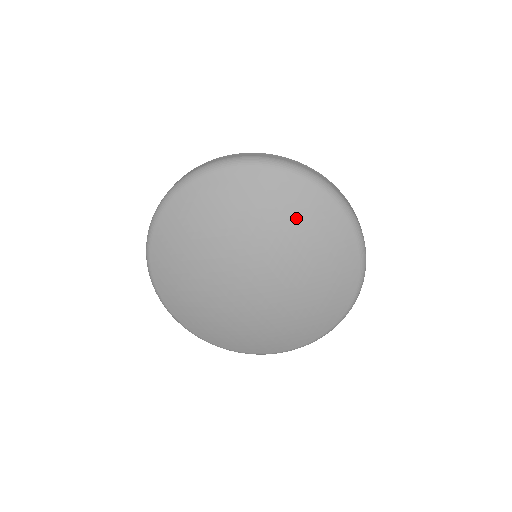
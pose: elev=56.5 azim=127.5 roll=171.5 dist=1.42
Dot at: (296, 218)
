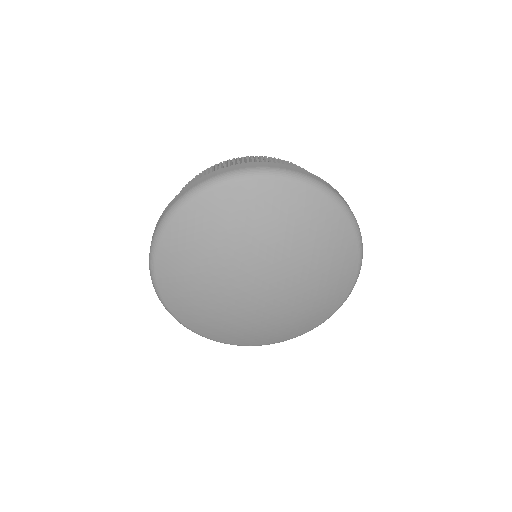
Dot at: (332, 264)
